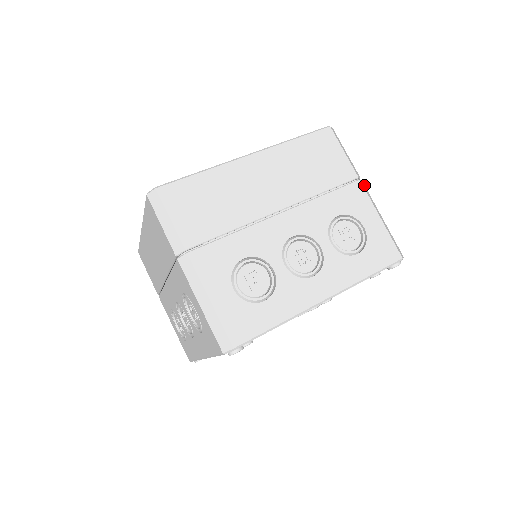
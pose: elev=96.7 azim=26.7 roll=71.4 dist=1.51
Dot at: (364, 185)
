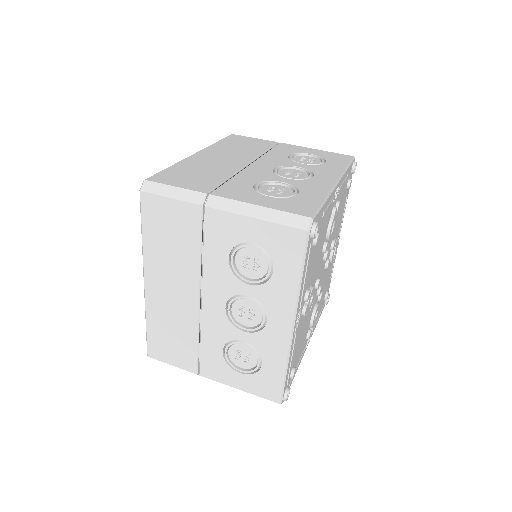
Dot at: occluded
